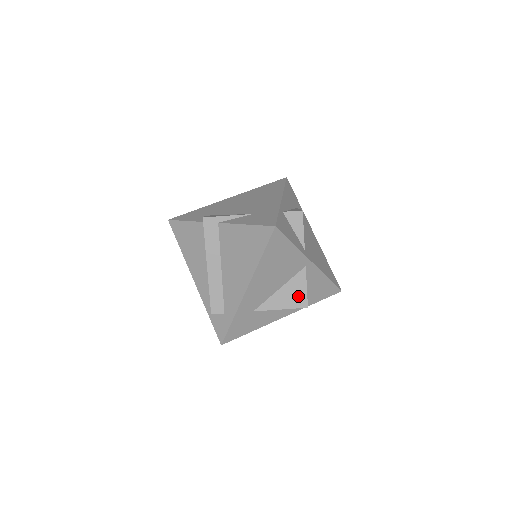
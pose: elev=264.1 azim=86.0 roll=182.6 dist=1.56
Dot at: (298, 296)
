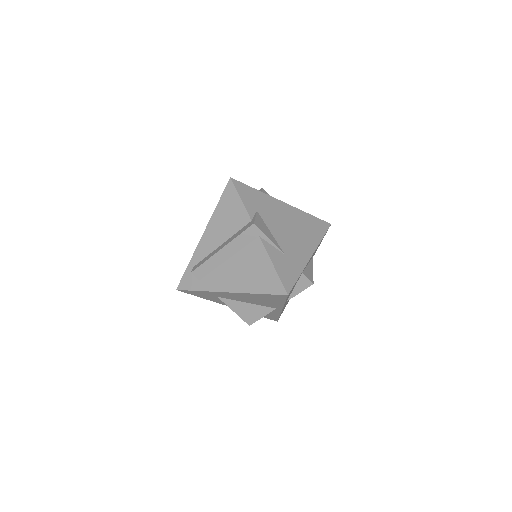
Dot at: (252, 316)
